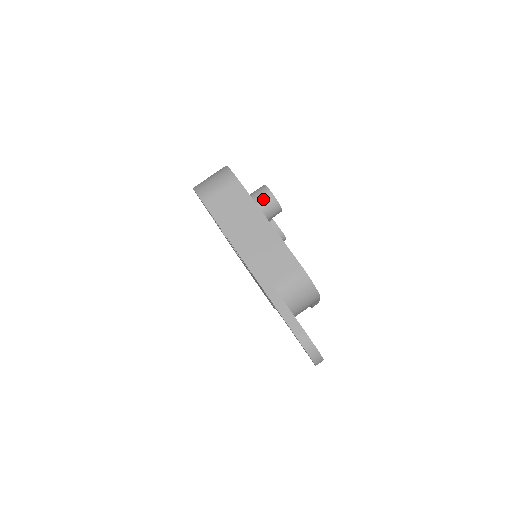
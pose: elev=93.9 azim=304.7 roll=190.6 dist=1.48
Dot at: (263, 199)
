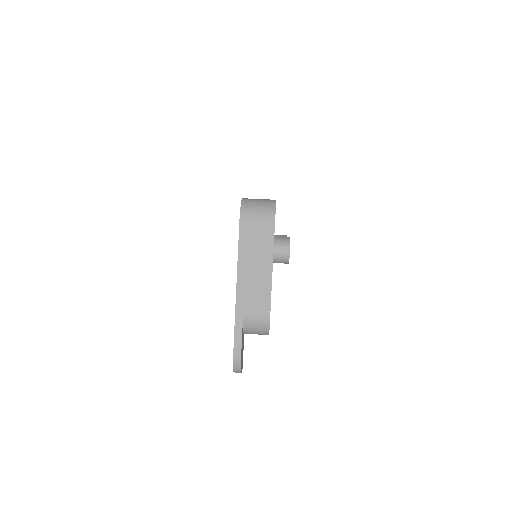
Dot at: (281, 251)
